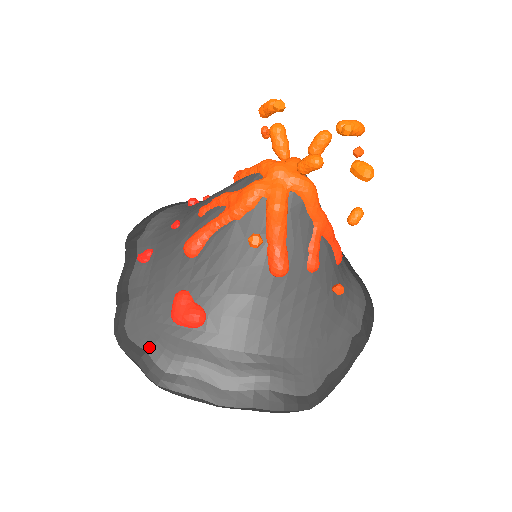
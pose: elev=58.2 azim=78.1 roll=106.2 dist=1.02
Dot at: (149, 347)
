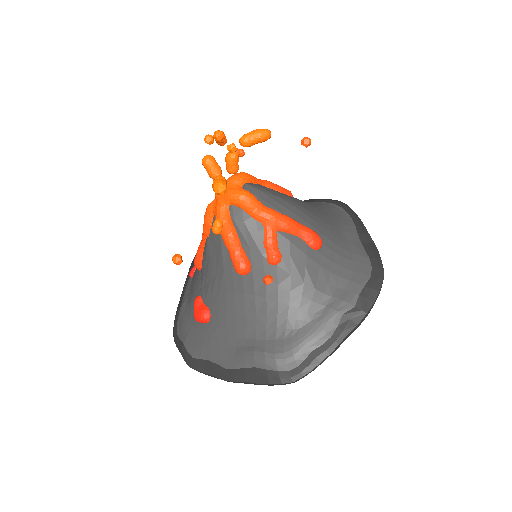
Dot at: (184, 340)
